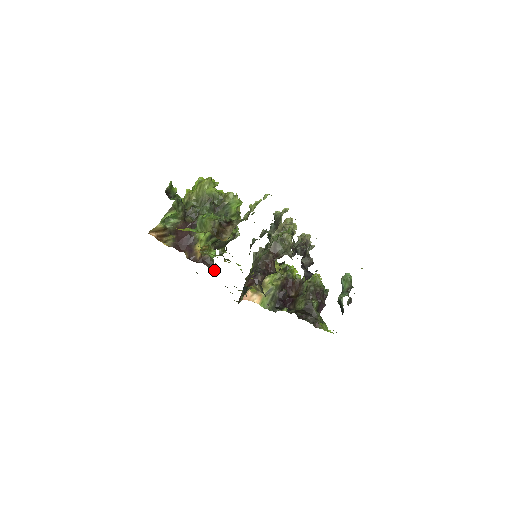
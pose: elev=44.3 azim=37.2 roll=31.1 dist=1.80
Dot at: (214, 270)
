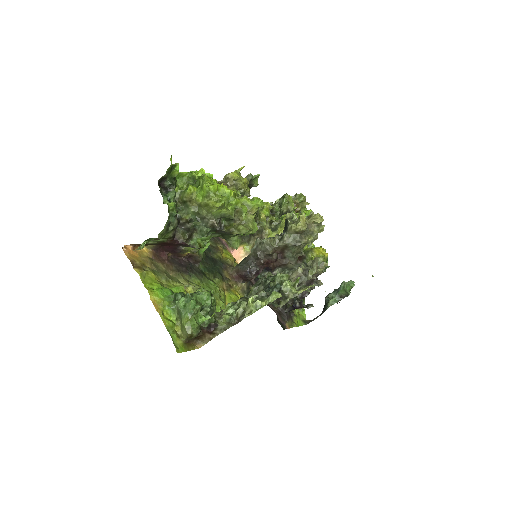
Dot at: (200, 267)
